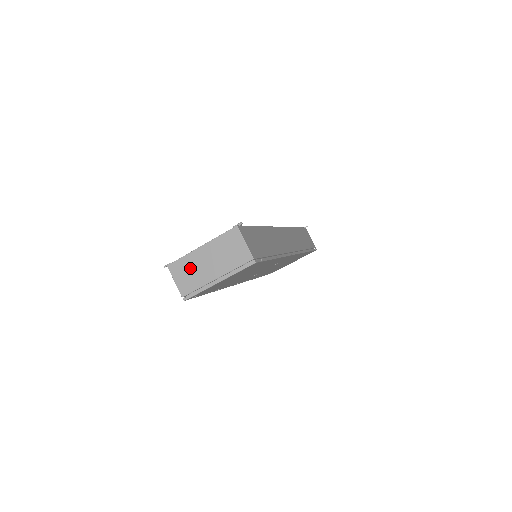
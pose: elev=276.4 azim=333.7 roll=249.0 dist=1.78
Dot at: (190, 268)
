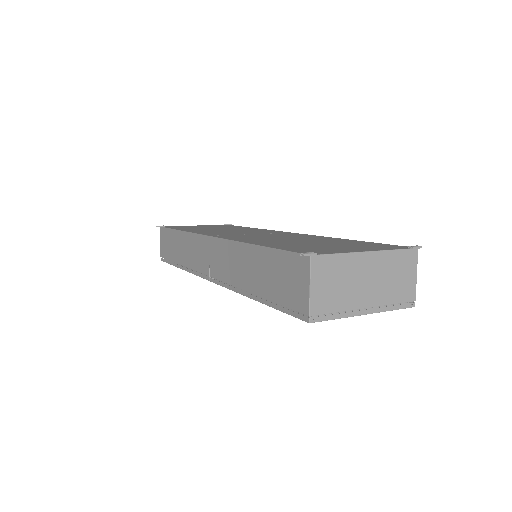
Dot at: (341, 276)
